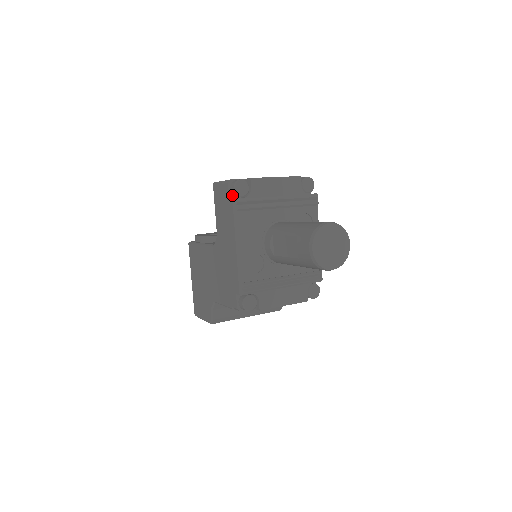
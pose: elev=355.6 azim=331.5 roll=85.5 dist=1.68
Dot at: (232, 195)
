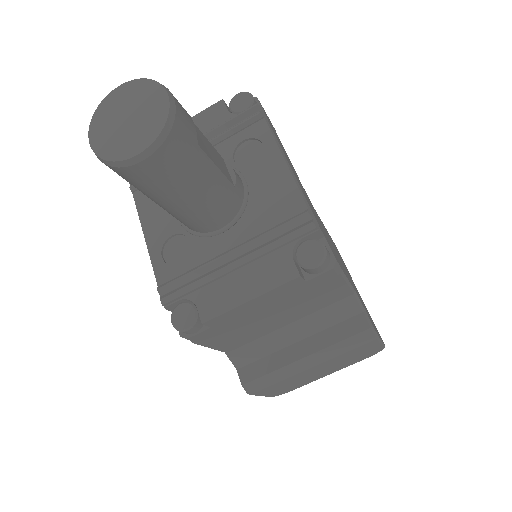
Dot at: occluded
